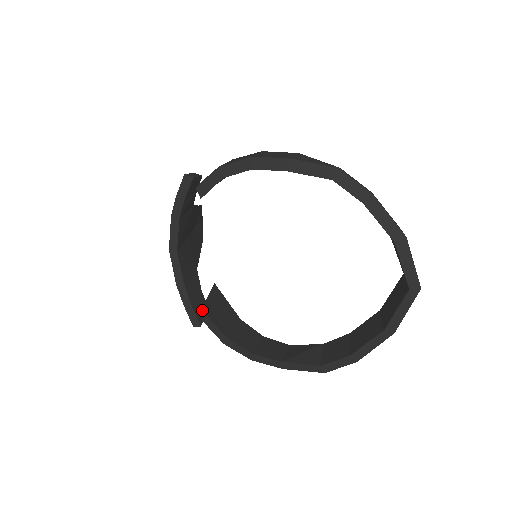
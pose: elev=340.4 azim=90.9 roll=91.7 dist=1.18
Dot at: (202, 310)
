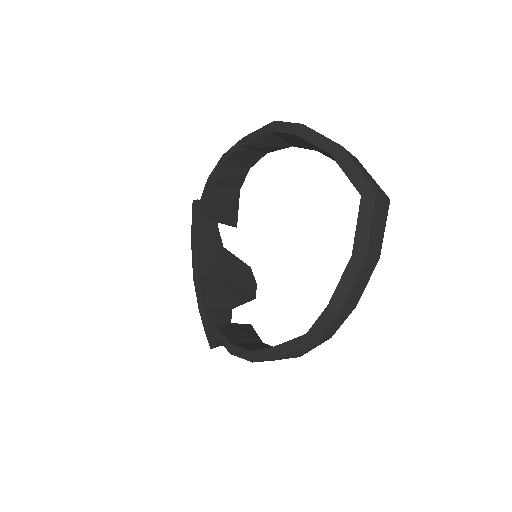
Dot at: occluded
